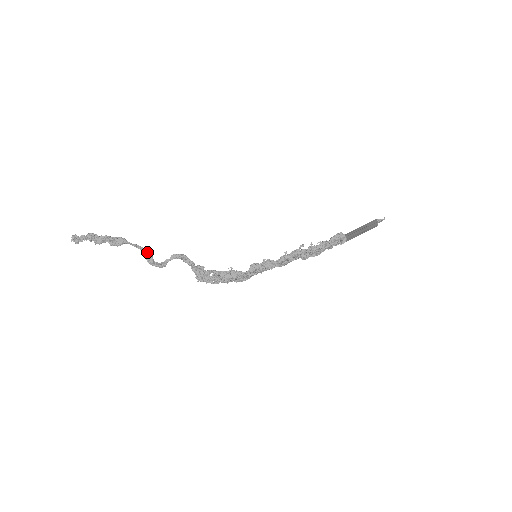
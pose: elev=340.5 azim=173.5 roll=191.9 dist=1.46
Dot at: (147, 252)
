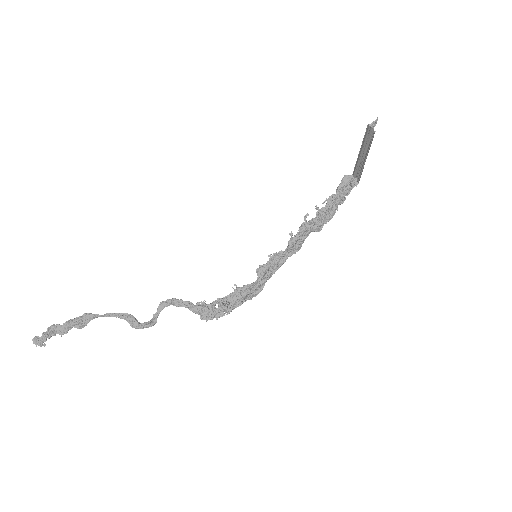
Dot at: (125, 316)
